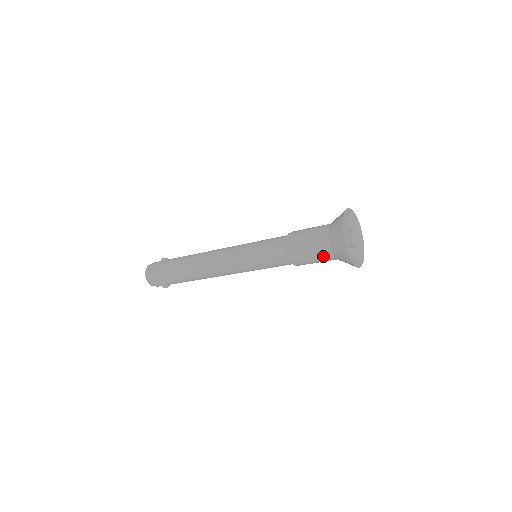
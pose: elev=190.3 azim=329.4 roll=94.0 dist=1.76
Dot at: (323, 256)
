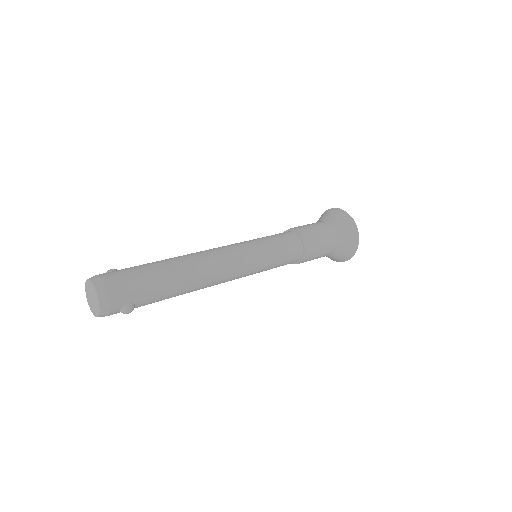
Dot at: (330, 246)
